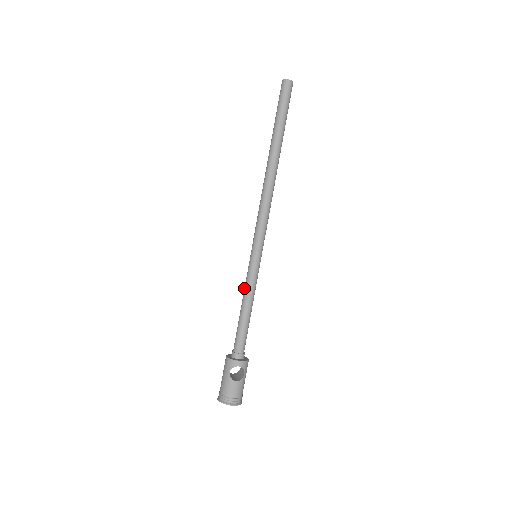
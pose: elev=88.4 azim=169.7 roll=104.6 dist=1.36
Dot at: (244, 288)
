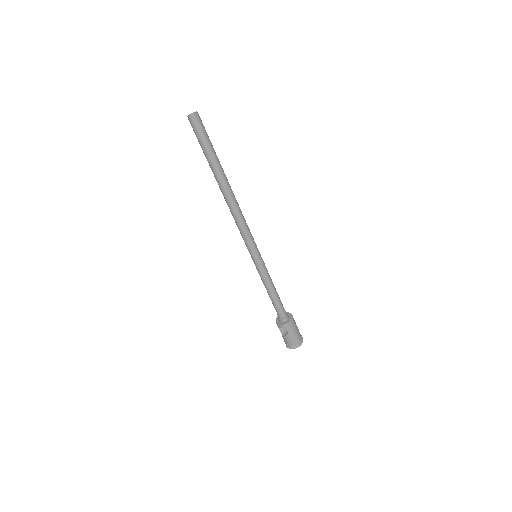
Dot at: occluded
